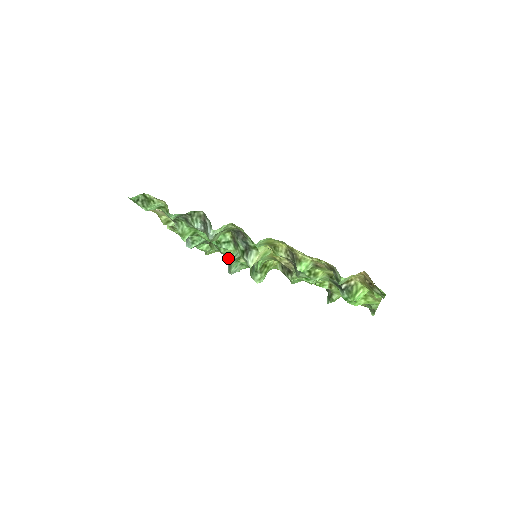
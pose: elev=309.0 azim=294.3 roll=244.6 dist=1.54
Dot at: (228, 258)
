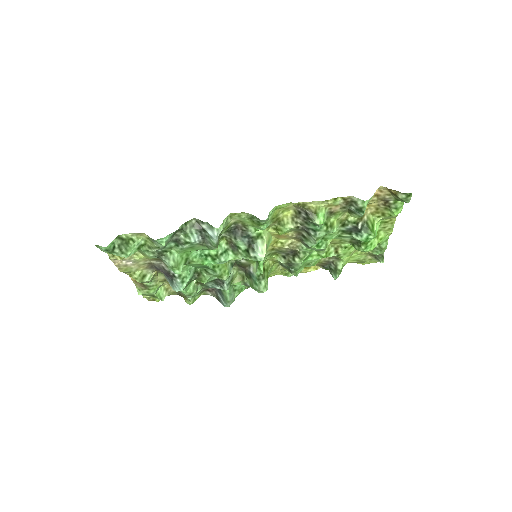
Dot at: (222, 285)
